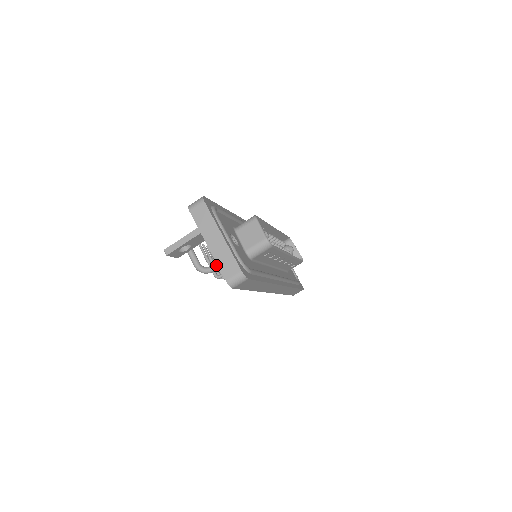
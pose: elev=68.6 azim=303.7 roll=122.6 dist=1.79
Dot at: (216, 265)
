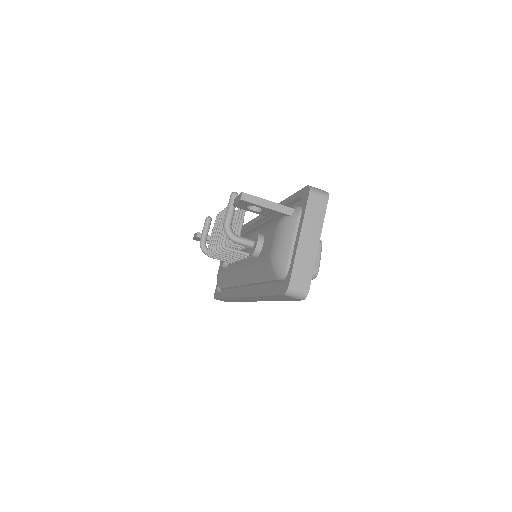
Dot at: (246, 242)
